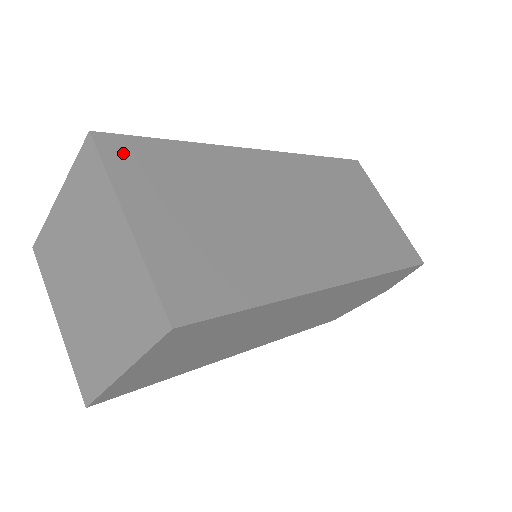
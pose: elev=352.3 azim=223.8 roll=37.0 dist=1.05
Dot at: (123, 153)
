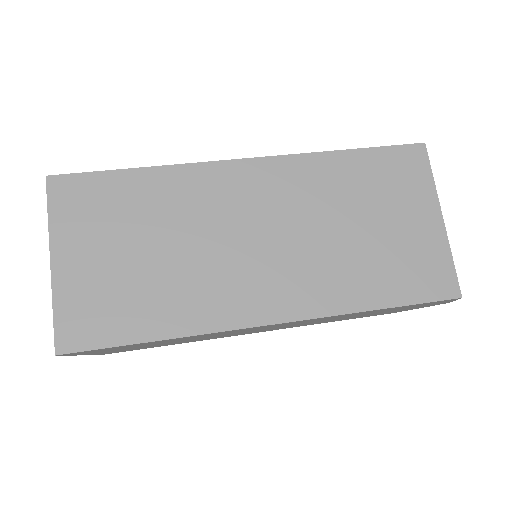
Dot at: (70, 193)
